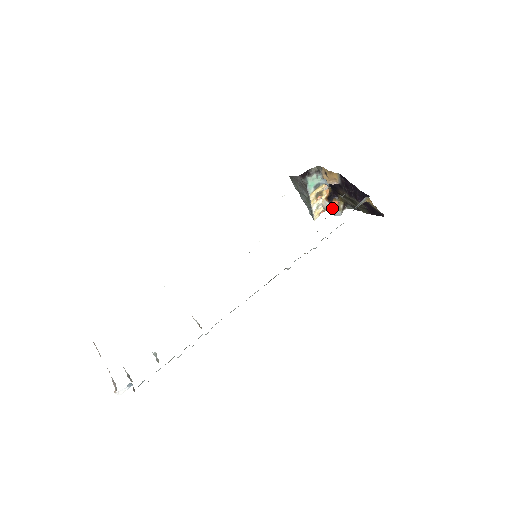
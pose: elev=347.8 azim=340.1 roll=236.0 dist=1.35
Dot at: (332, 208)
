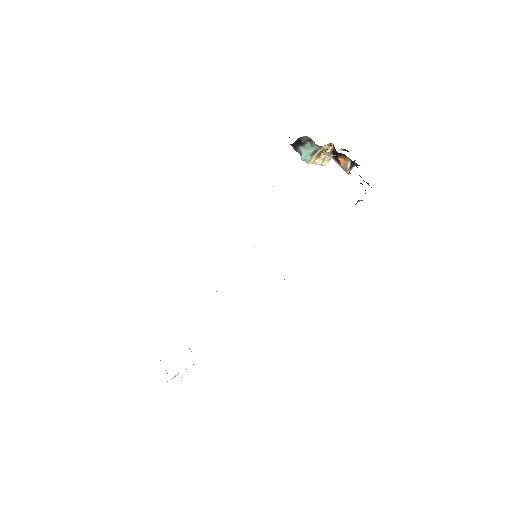
Dot at: (339, 165)
